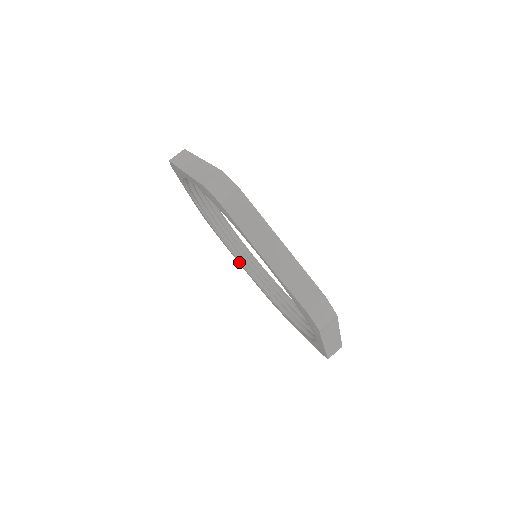
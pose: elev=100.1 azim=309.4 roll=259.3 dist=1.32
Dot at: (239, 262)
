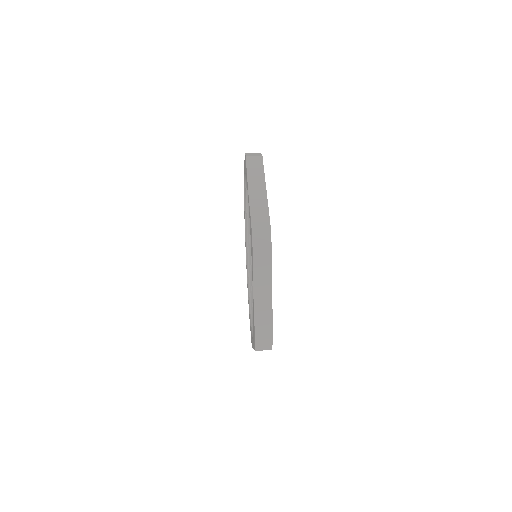
Dot at: (245, 230)
